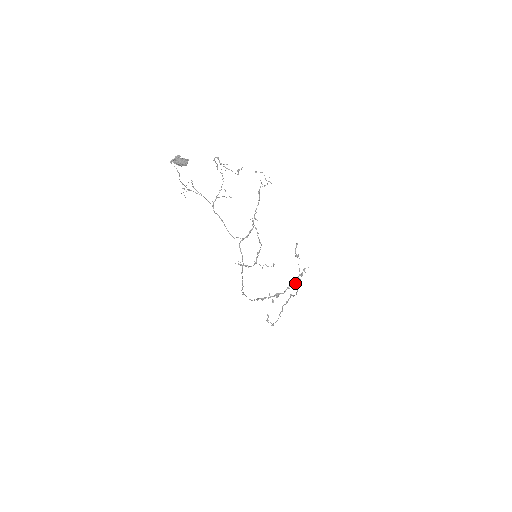
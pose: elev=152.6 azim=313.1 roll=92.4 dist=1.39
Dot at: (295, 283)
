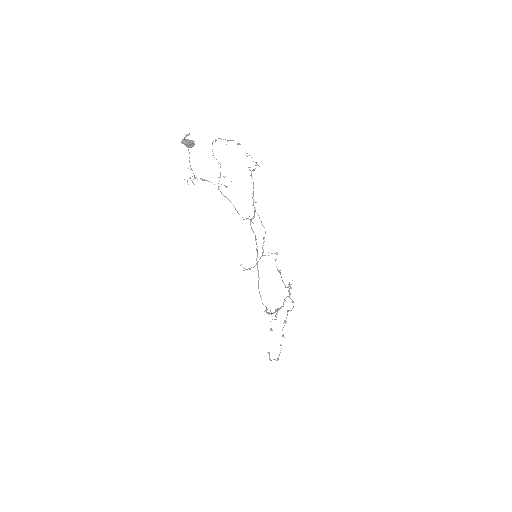
Dot at: occluded
